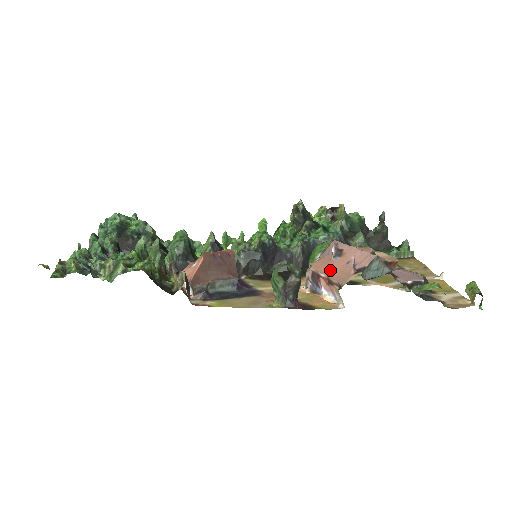
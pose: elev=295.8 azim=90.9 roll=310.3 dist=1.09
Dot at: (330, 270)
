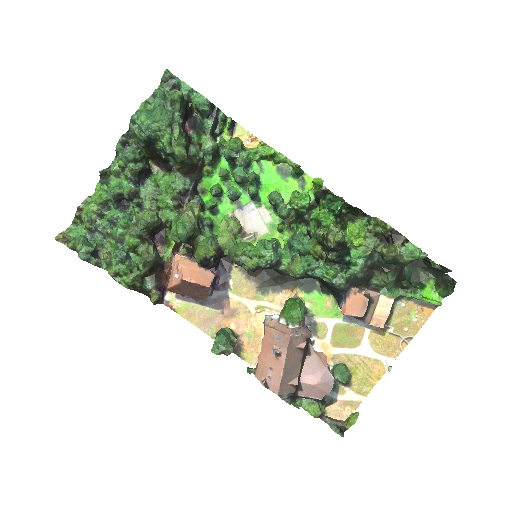
Dot at: (264, 353)
